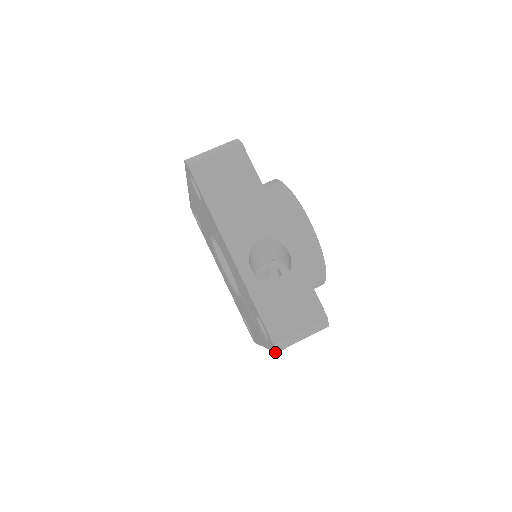
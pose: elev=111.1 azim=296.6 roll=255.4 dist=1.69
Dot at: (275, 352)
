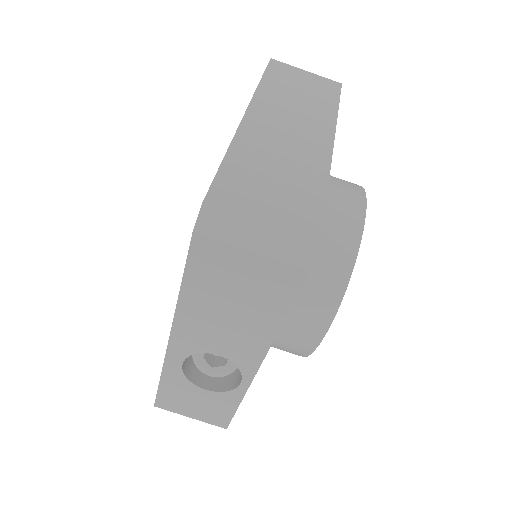
Dot at: occluded
